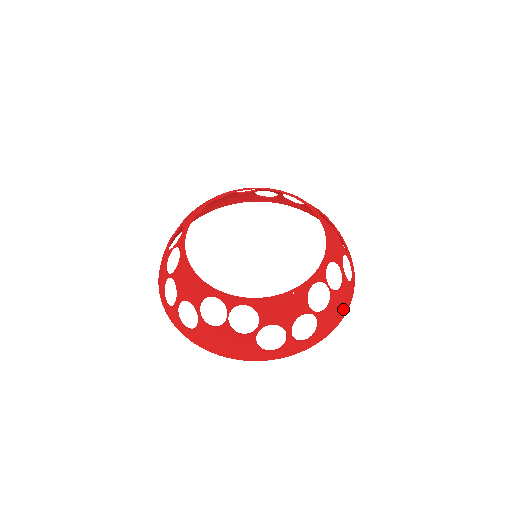
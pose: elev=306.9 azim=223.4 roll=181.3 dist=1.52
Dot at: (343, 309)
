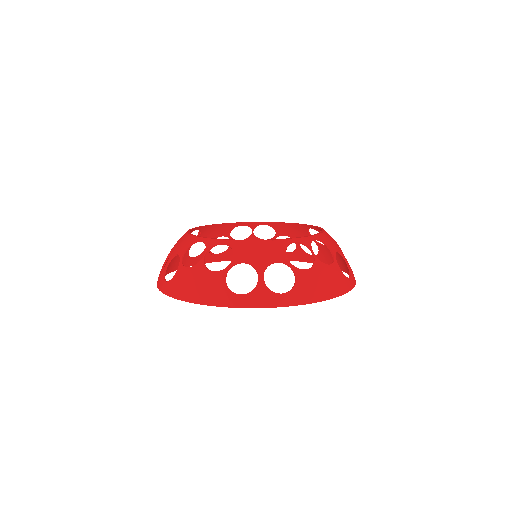
Dot at: (330, 288)
